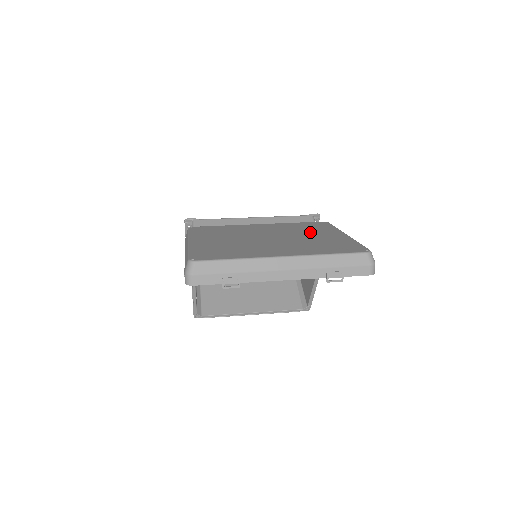
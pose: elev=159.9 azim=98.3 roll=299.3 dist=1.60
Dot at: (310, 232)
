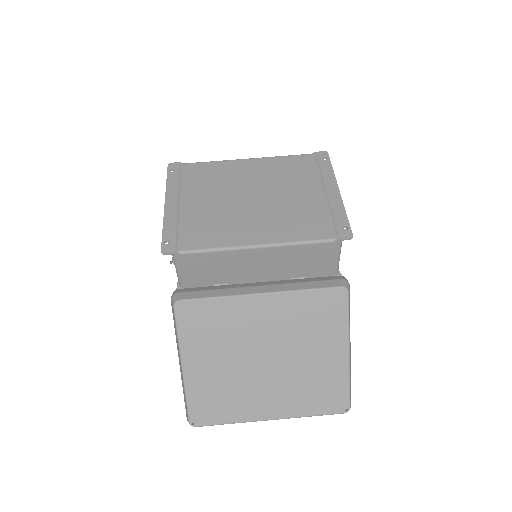
Dot at: (313, 342)
